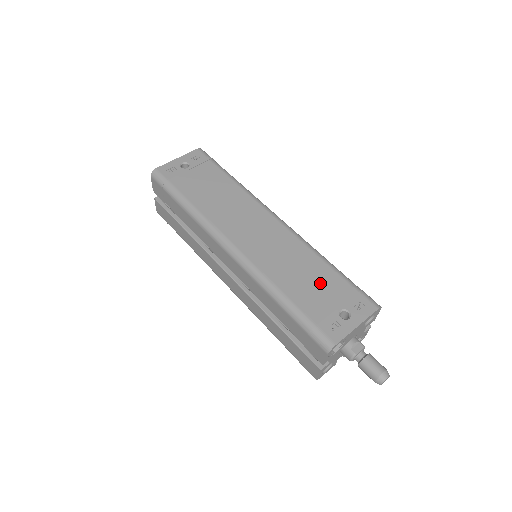
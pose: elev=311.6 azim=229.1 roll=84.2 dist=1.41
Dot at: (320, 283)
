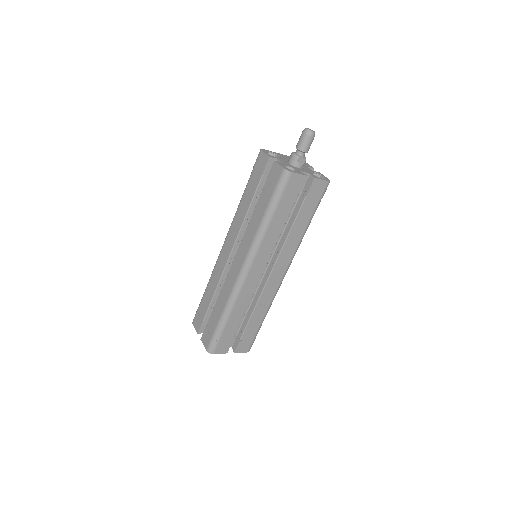
Dot at: occluded
